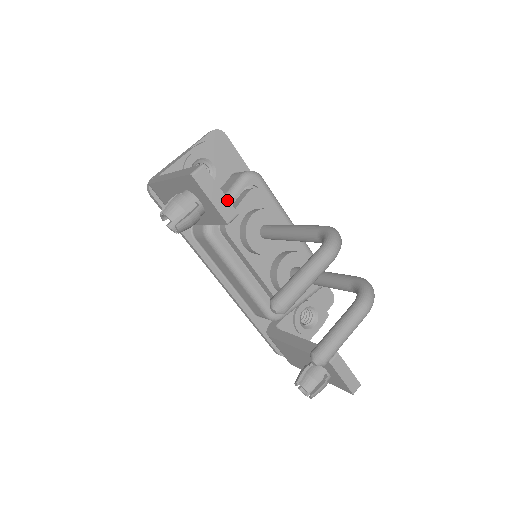
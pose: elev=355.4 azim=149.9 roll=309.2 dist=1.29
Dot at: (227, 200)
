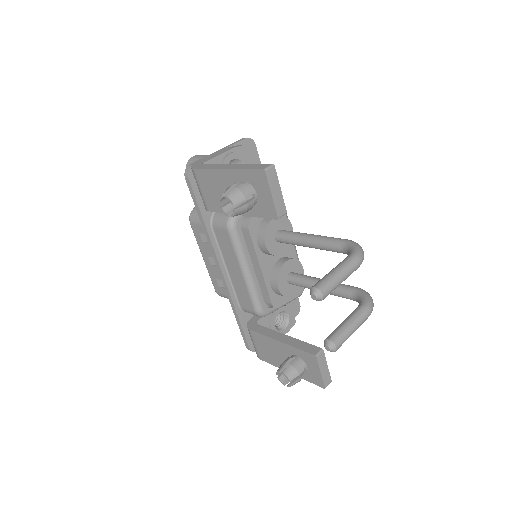
Dot at: (282, 199)
